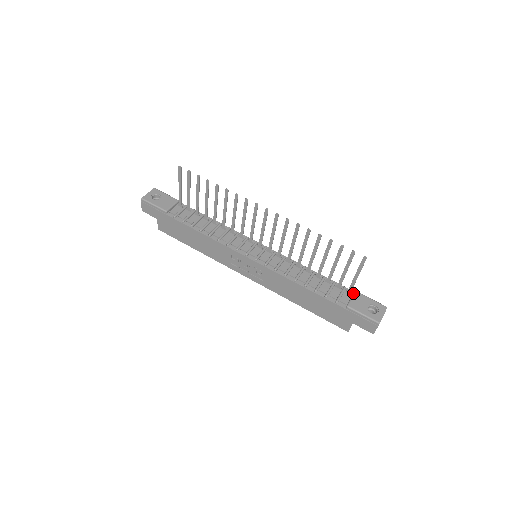
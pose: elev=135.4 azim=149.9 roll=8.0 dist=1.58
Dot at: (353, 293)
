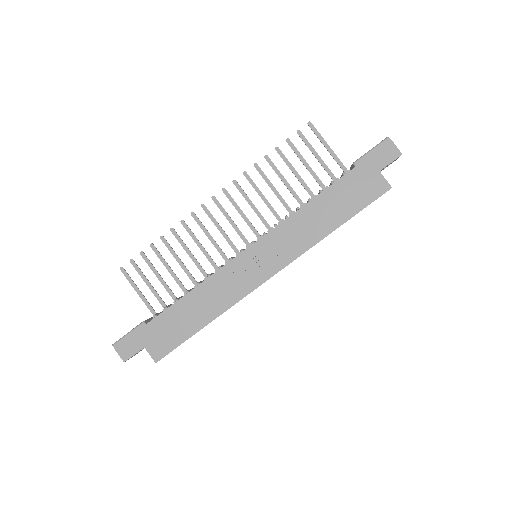
Dot at: (350, 168)
